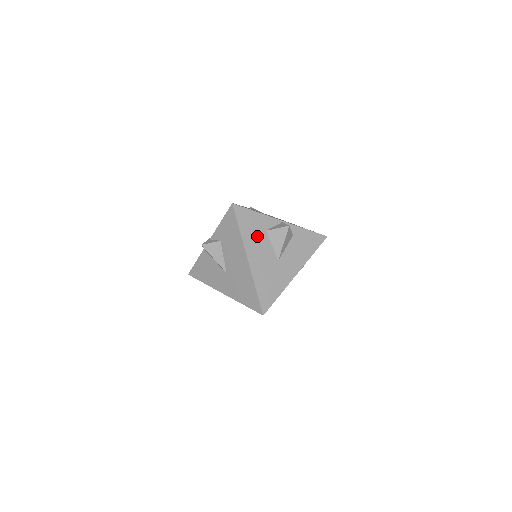
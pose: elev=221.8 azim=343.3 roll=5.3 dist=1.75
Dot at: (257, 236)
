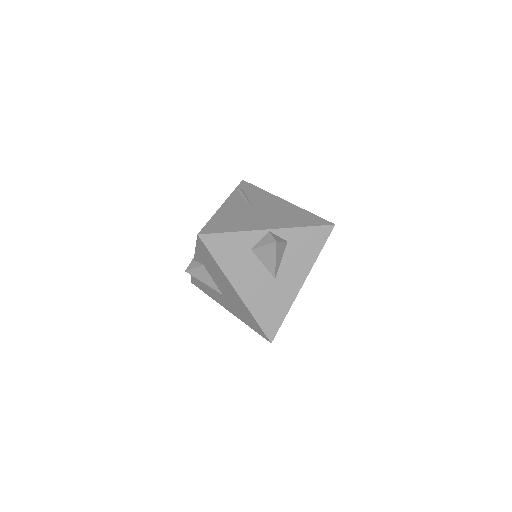
Dot at: (241, 261)
